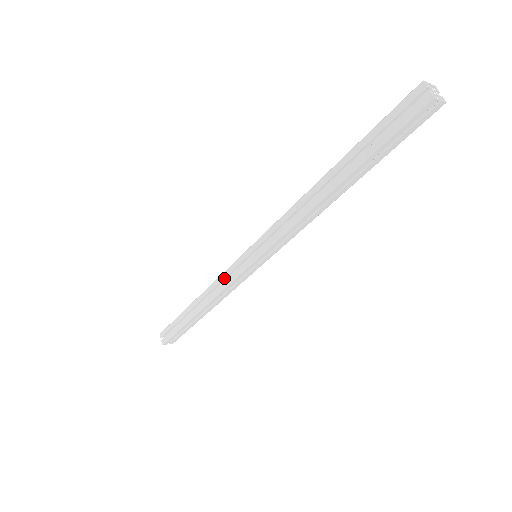
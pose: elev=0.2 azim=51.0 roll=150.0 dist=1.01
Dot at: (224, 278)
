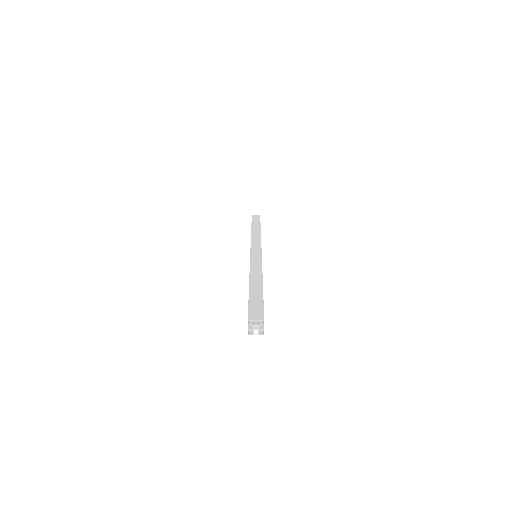
Dot at: occluded
